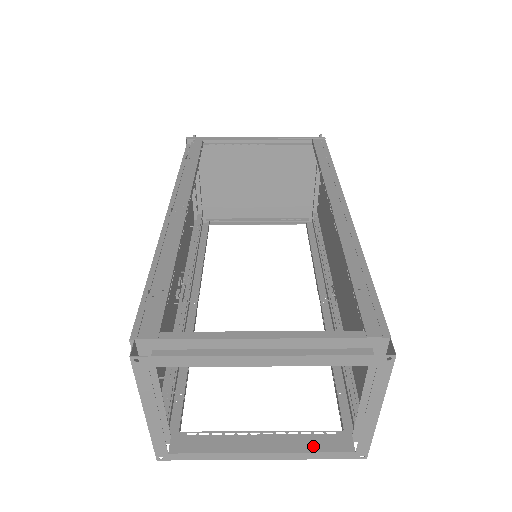
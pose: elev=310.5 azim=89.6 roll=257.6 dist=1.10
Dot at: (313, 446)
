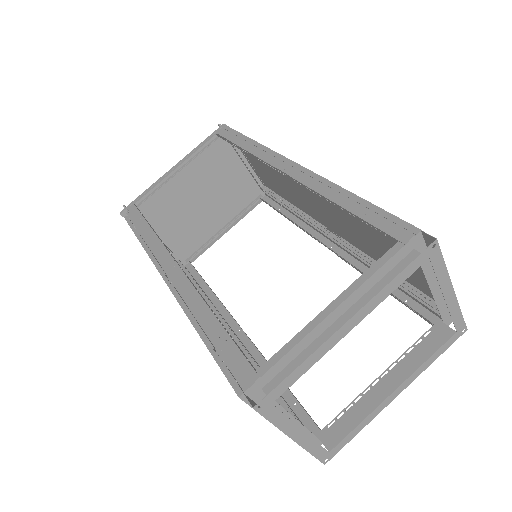
Dot at: (424, 354)
